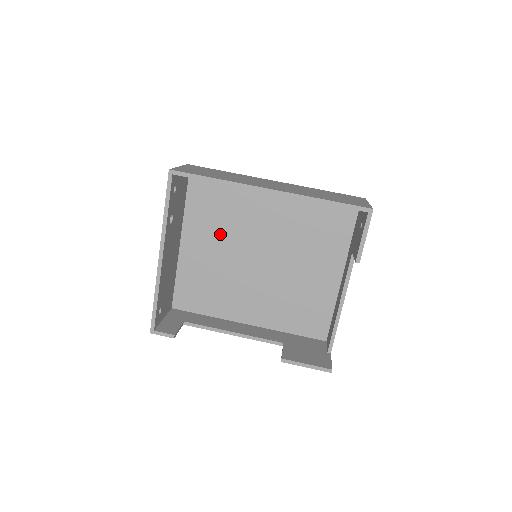
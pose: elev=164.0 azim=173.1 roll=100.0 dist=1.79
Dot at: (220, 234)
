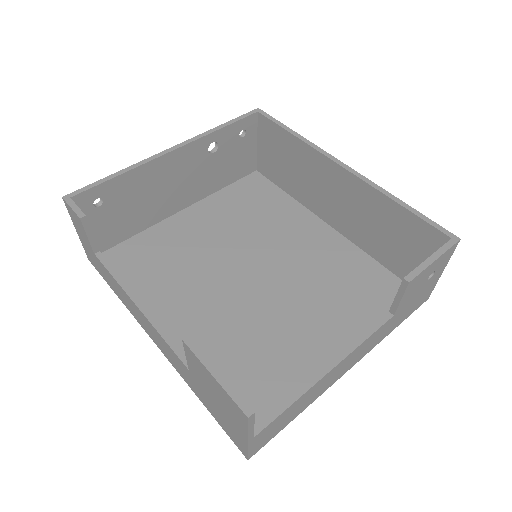
Dot at: (232, 228)
